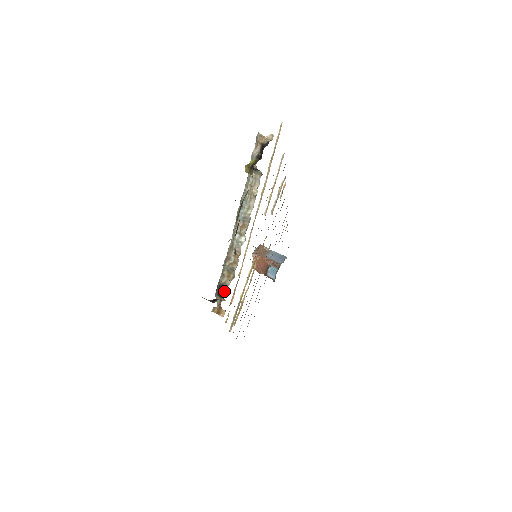
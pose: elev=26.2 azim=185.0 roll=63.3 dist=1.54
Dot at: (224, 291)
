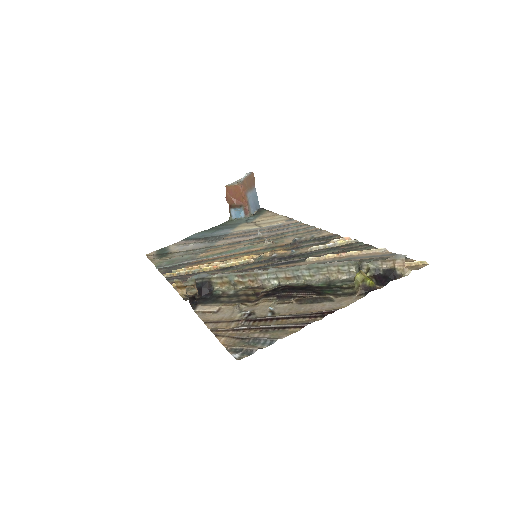
Dot at: (207, 292)
